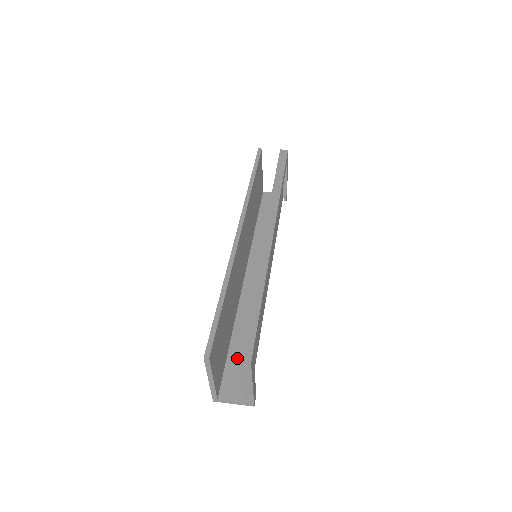
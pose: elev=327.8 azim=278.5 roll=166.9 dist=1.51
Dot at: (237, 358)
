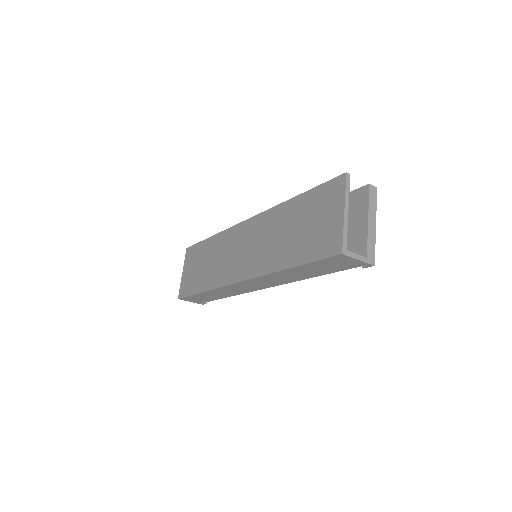
Dot at: occluded
